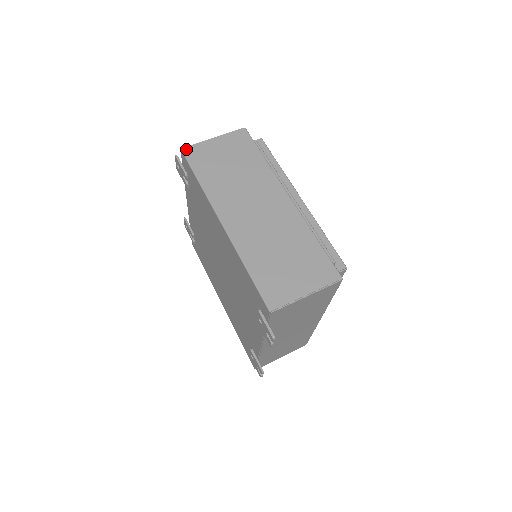
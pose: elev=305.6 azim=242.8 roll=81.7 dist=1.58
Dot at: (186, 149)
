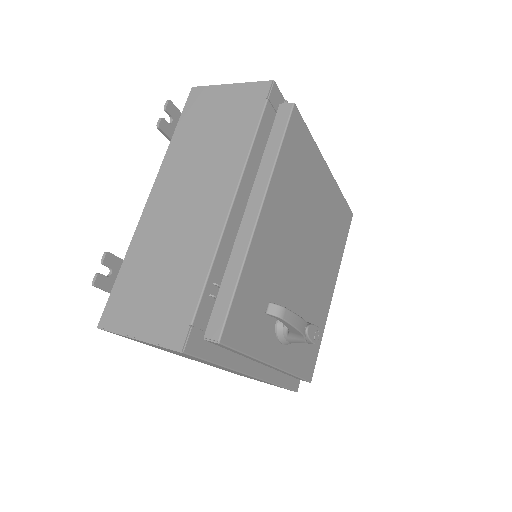
Dot at: occluded
